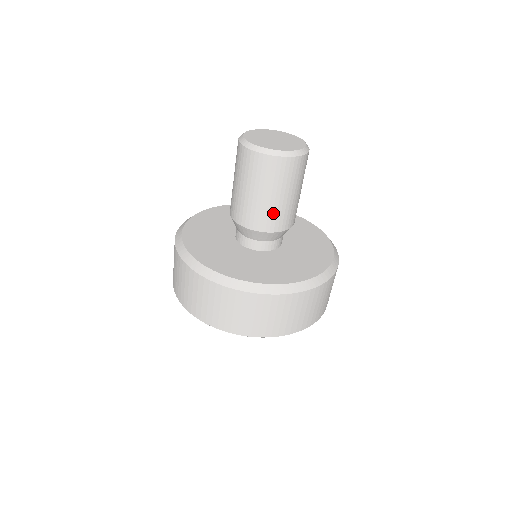
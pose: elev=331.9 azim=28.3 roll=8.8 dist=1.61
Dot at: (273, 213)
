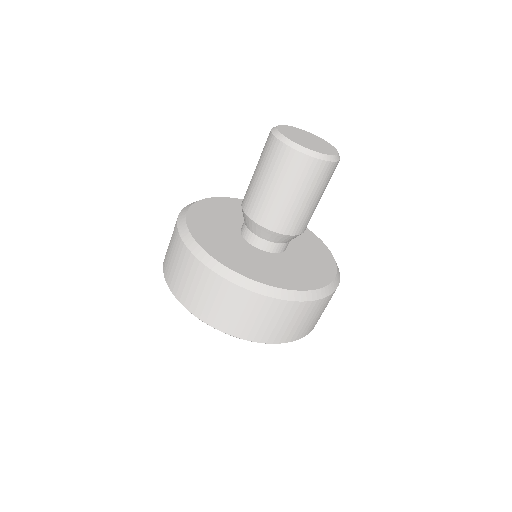
Dot at: (311, 215)
